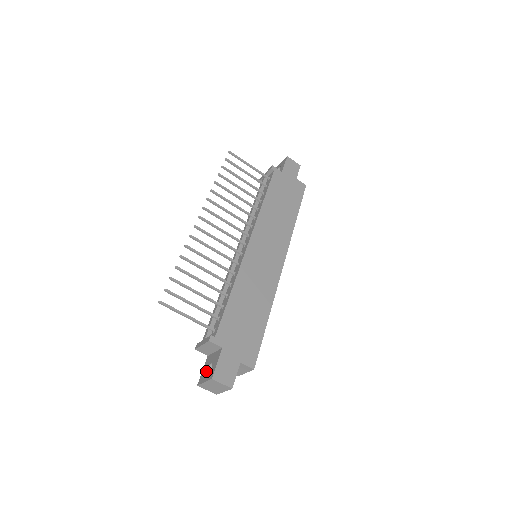
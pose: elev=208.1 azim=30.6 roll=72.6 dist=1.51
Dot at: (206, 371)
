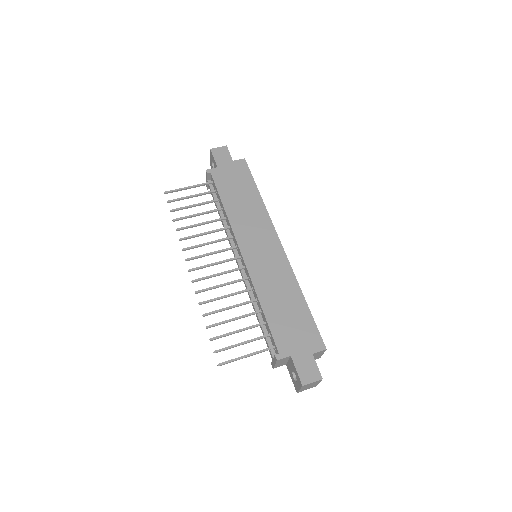
Dot at: (294, 379)
